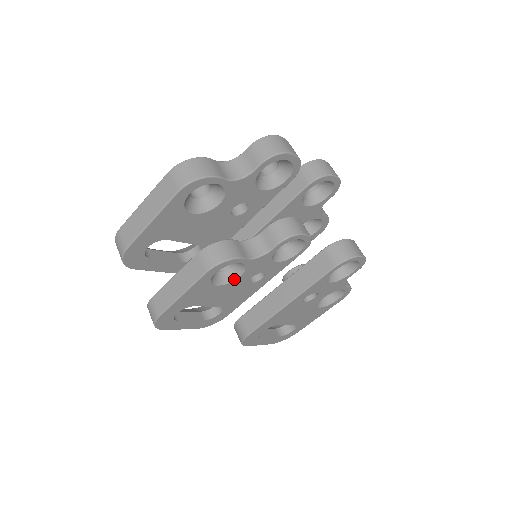
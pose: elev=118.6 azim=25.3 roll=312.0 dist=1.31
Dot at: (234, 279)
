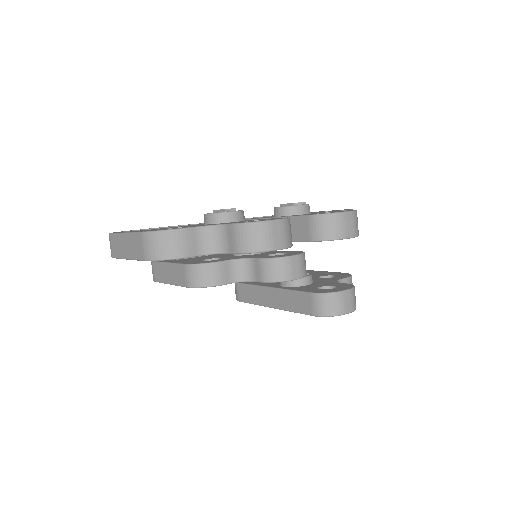
Dot at: occluded
